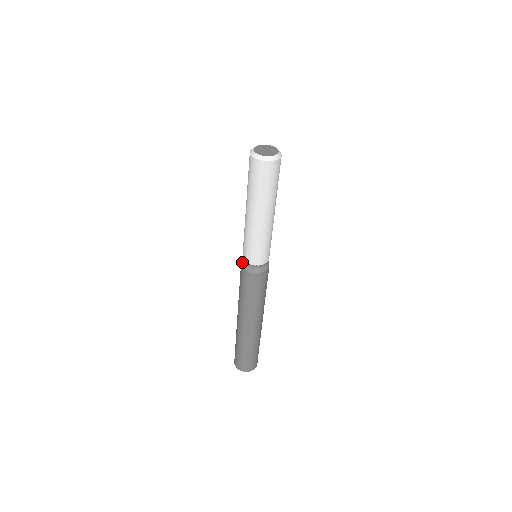
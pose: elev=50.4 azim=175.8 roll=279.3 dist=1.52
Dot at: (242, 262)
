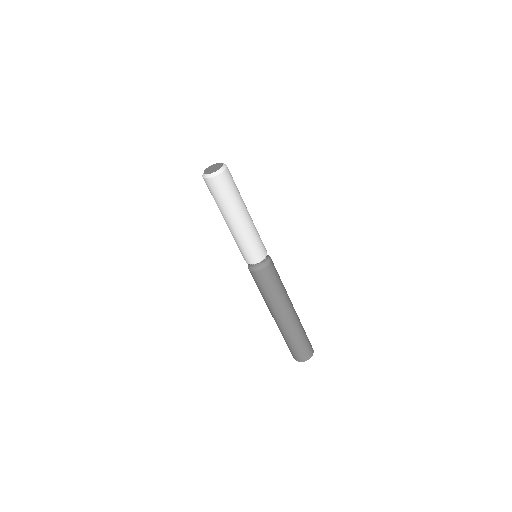
Dot at: (249, 268)
